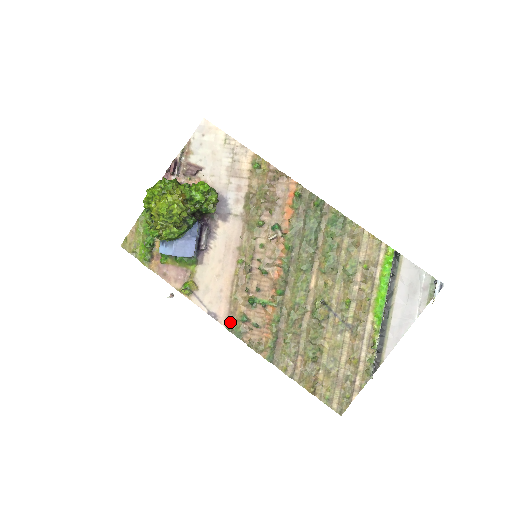
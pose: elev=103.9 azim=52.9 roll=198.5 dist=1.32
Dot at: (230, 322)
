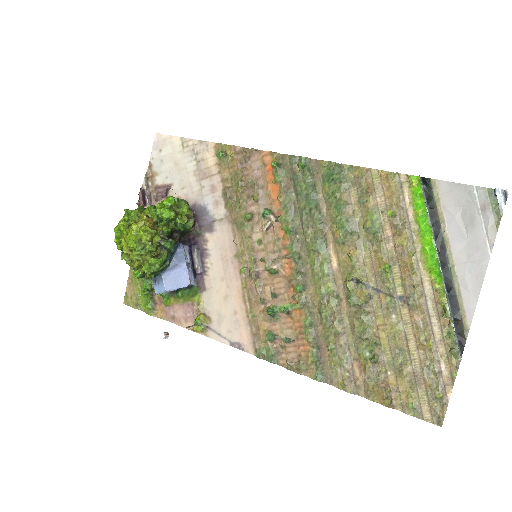
Dot at: (257, 347)
